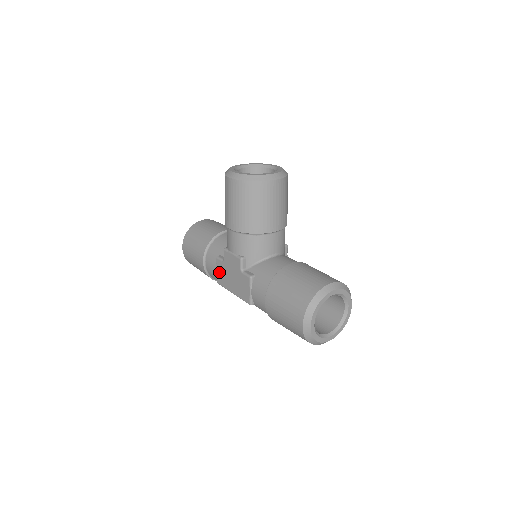
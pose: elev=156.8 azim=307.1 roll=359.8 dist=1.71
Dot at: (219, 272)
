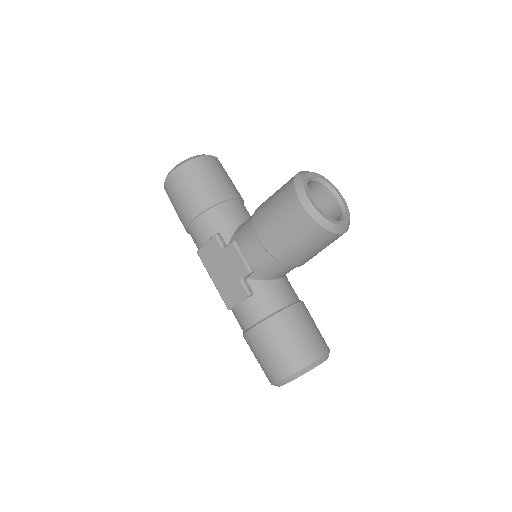
Dot at: (209, 249)
